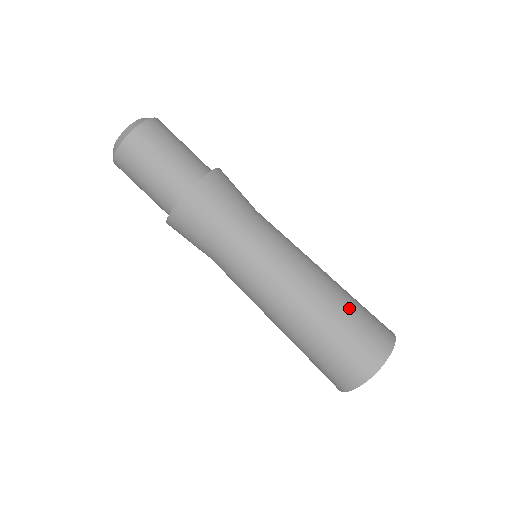
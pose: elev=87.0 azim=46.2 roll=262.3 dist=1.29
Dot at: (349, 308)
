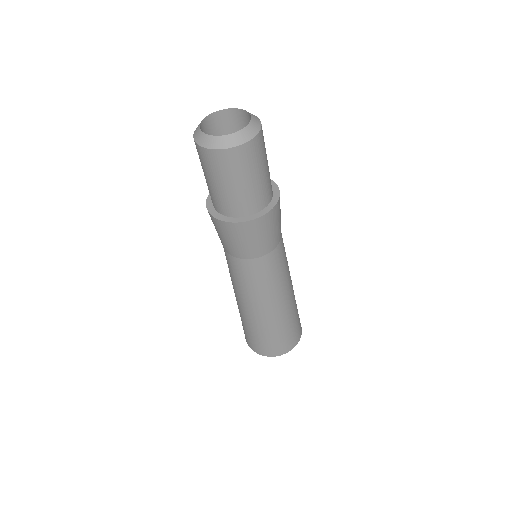
Dot at: occluded
